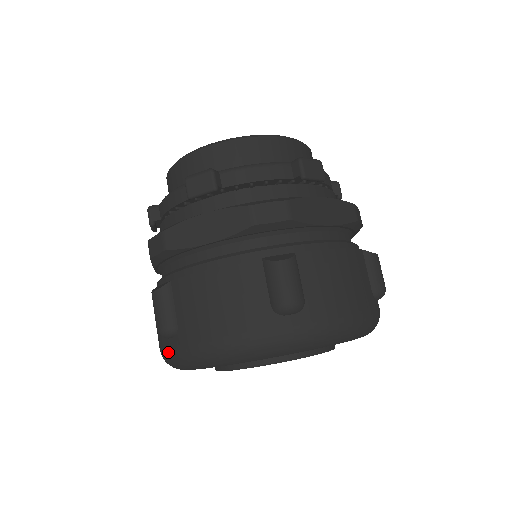
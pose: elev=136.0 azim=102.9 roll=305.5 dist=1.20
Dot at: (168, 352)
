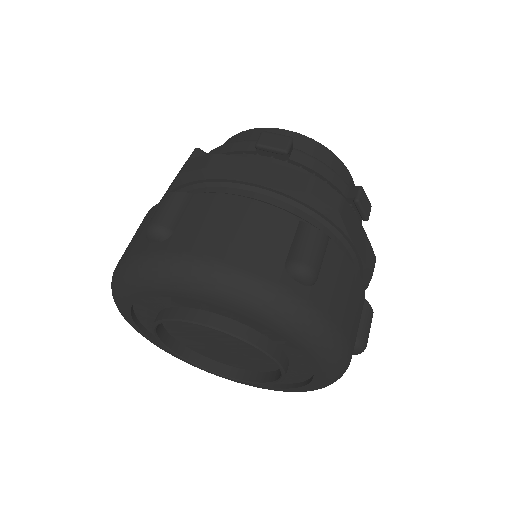
Dot at: occluded
